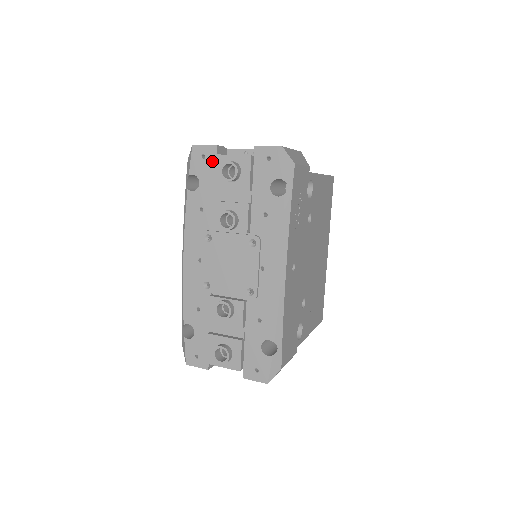
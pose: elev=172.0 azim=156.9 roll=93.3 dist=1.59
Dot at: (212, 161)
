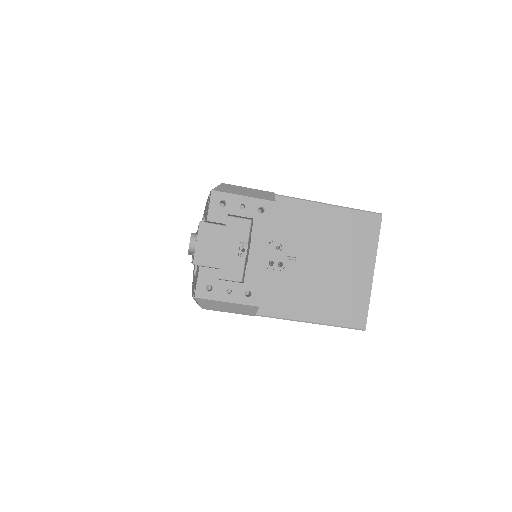
Dot at: occluded
